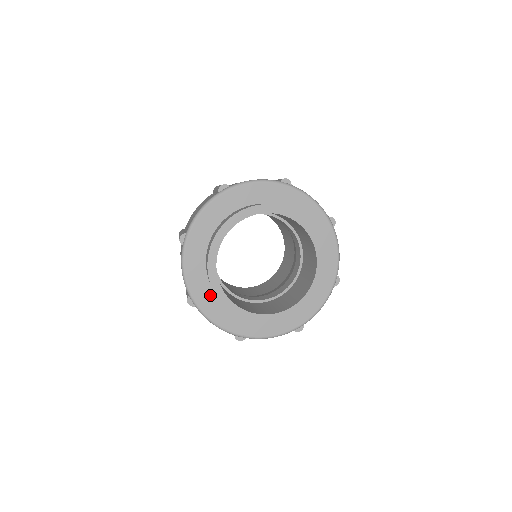
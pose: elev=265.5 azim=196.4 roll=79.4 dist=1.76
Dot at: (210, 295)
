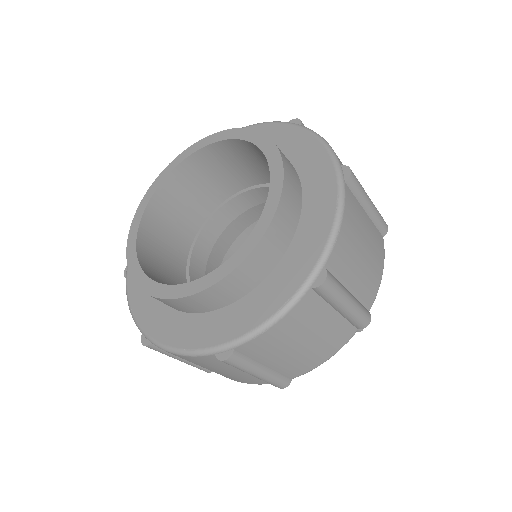
Dot at: occluded
